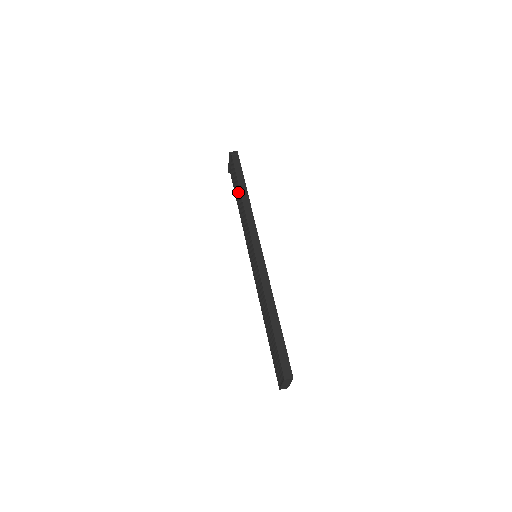
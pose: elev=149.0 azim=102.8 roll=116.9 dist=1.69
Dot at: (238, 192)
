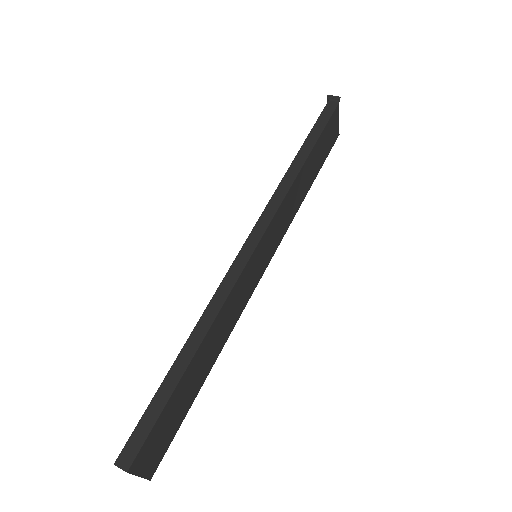
Dot at: occluded
